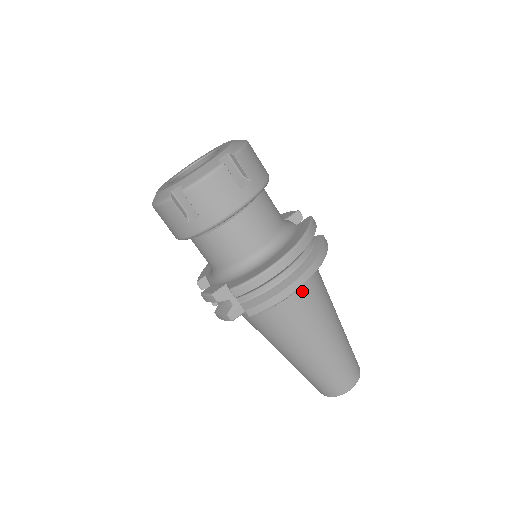
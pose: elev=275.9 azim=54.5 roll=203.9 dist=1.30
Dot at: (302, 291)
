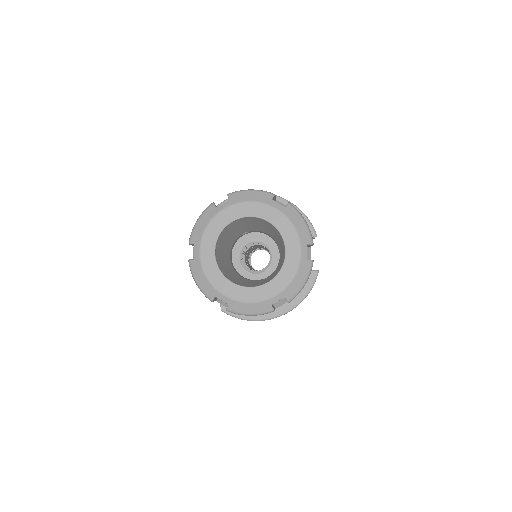
Dot at: occluded
